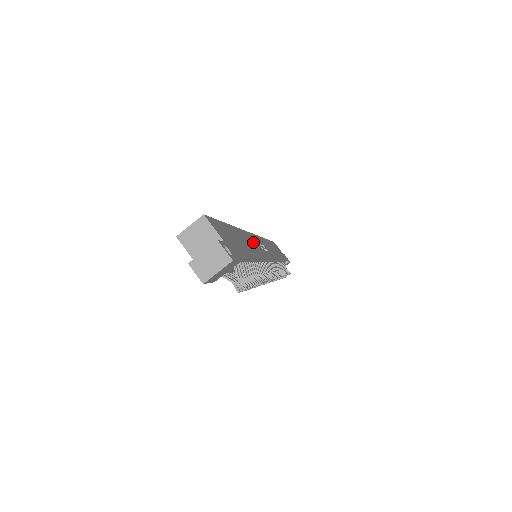
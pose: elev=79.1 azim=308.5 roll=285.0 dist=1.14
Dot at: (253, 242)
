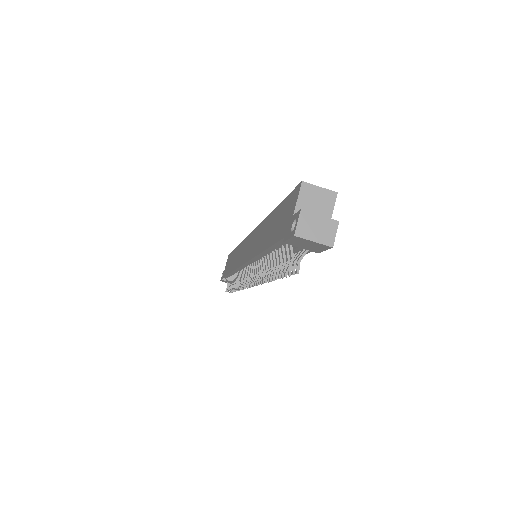
Dot at: occluded
